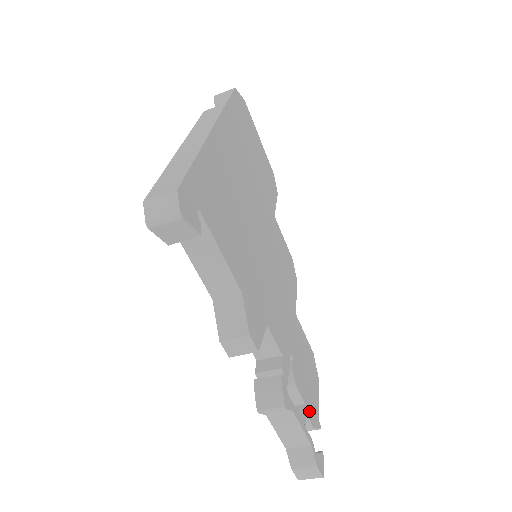
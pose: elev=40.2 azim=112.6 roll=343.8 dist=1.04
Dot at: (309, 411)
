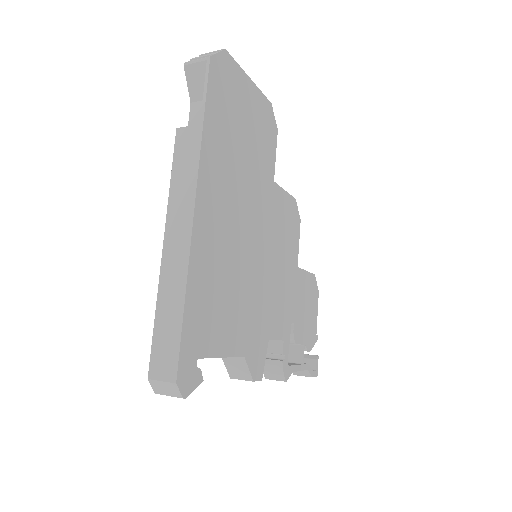
Dot at: (307, 343)
